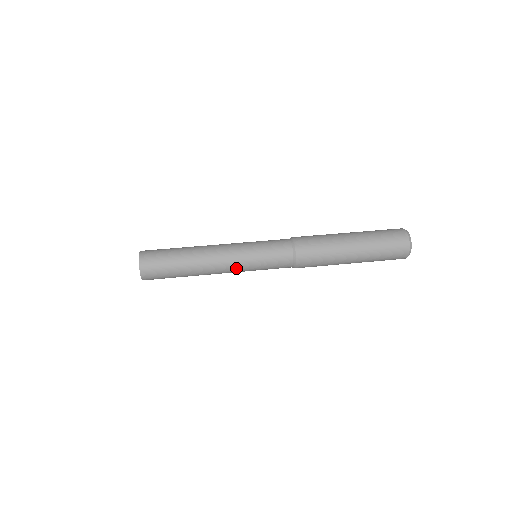
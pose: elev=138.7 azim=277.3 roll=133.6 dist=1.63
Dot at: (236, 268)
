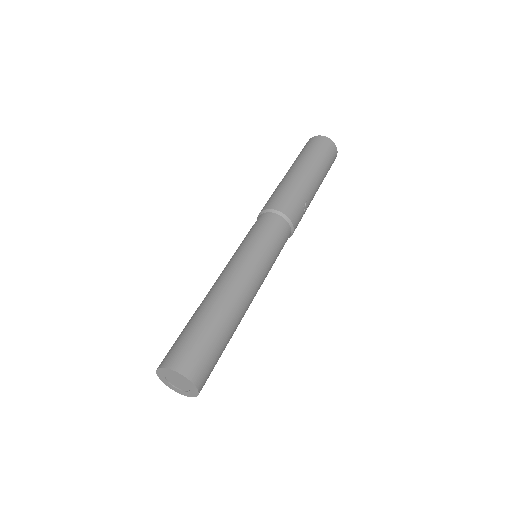
Dot at: occluded
